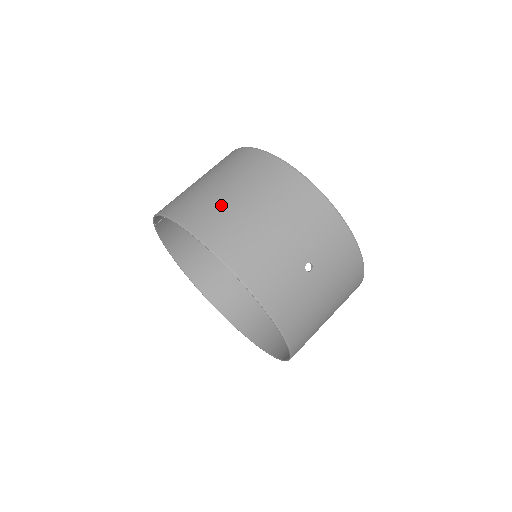
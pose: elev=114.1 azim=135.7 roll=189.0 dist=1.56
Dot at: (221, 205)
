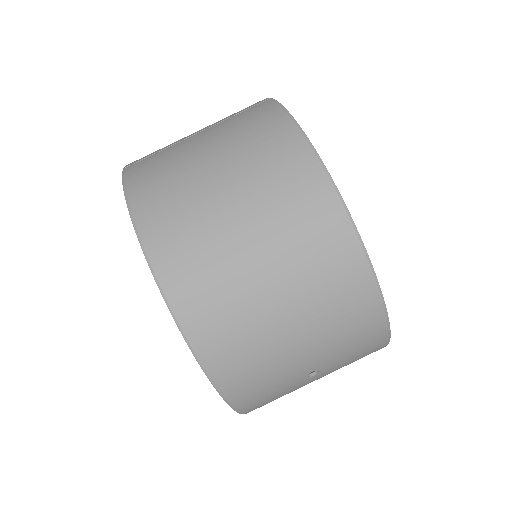
Dot at: (229, 274)
